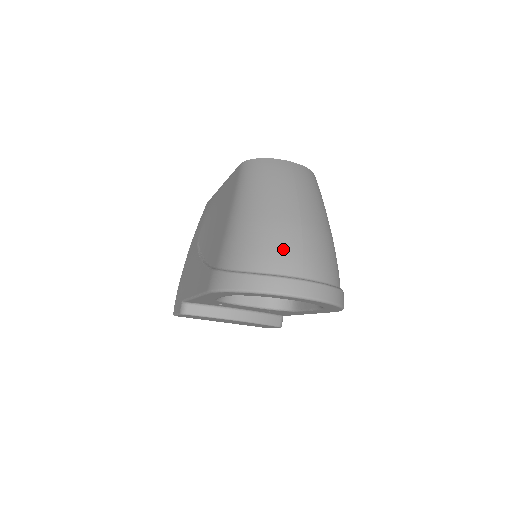
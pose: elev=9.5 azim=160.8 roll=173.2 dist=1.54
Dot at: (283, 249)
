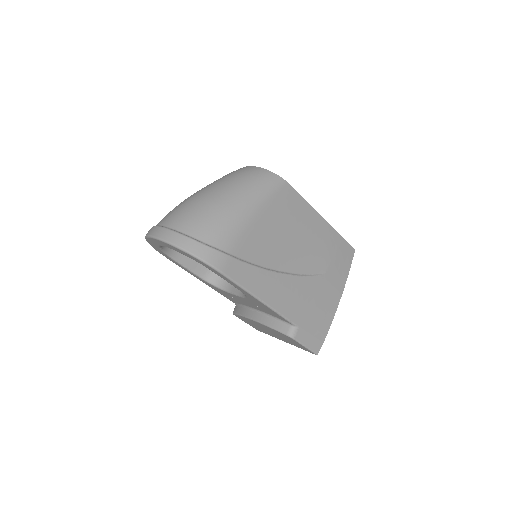
Dot at: occluded
